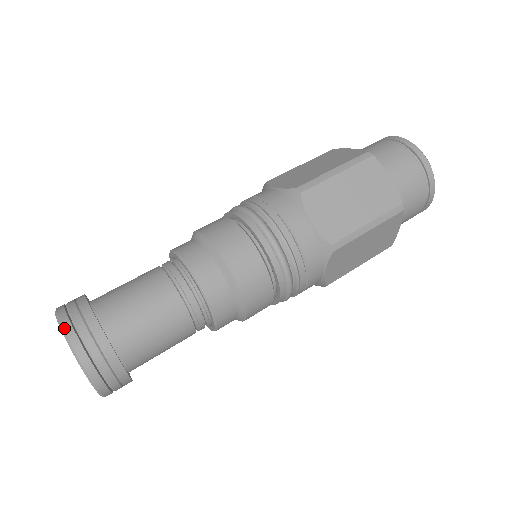
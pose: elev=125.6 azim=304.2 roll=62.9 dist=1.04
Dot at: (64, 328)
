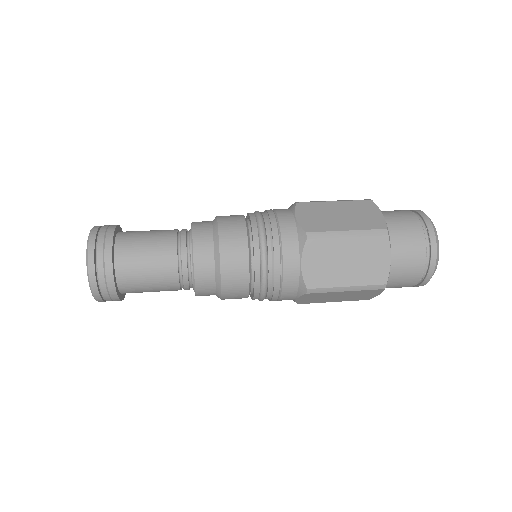
Dot at: (88, 252)
